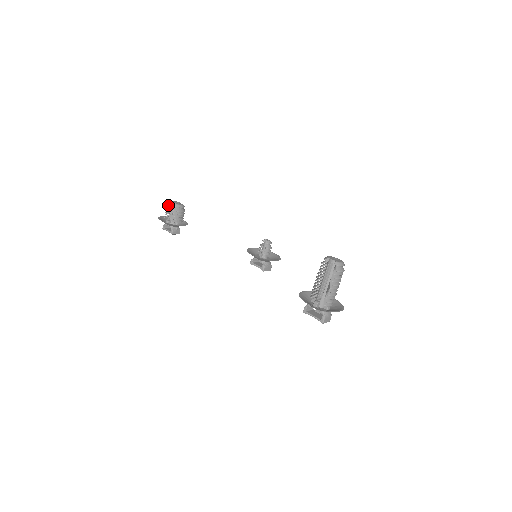
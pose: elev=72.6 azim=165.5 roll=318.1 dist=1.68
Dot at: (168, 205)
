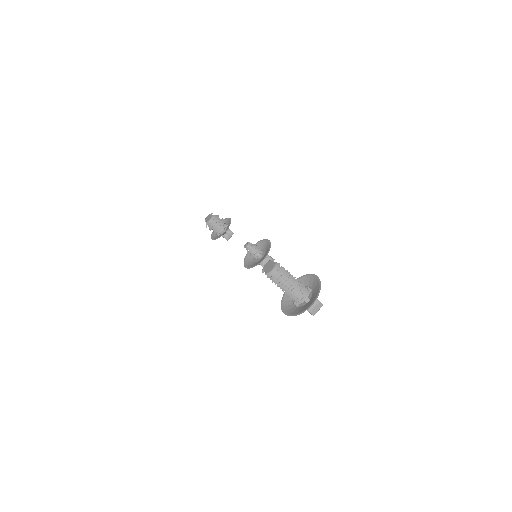
Dot at: (206, 224)
